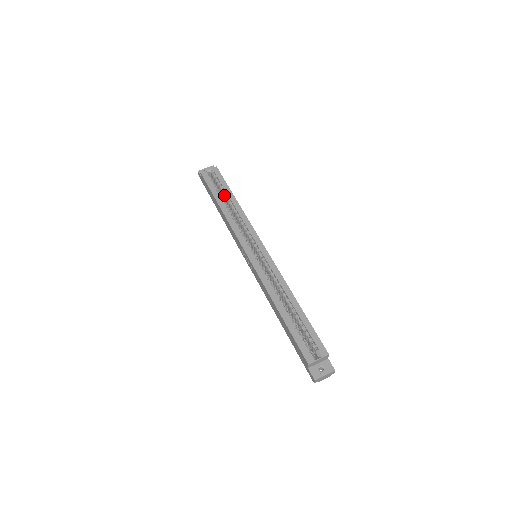
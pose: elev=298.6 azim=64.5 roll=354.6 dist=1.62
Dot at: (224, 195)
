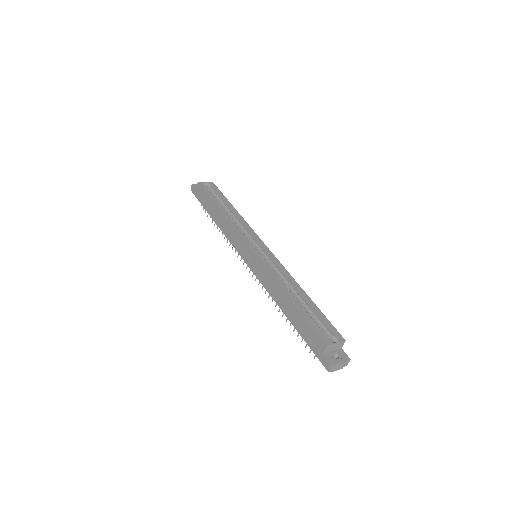
Dot at: (222, 204)
